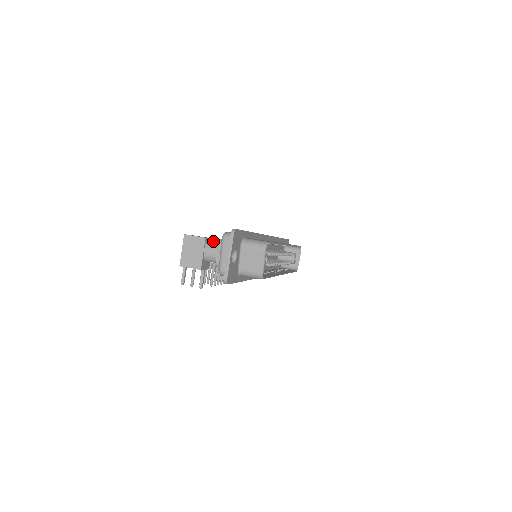
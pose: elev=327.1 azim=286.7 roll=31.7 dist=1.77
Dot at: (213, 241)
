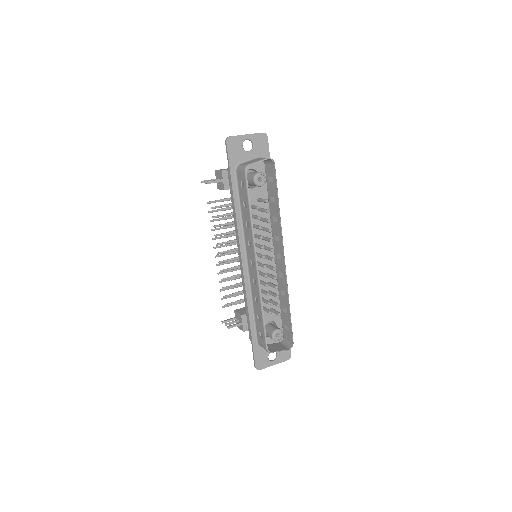
Dot at: occluded
